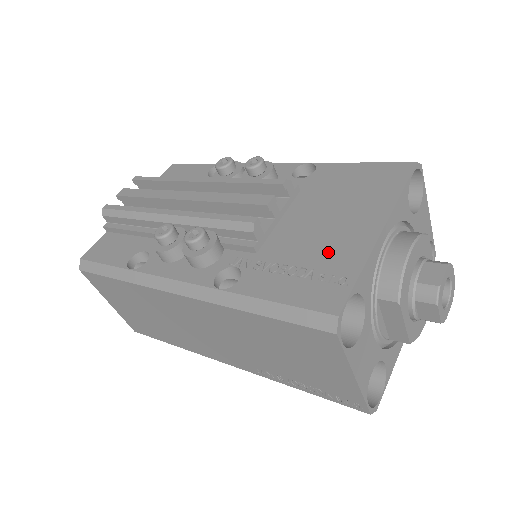
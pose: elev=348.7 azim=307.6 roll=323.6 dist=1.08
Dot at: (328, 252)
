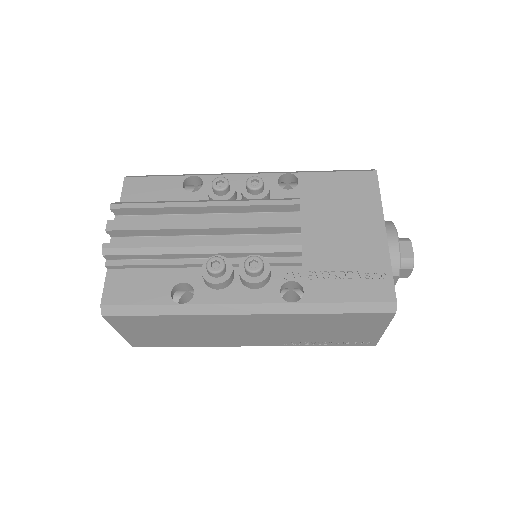
Dot at: (359, 255)
